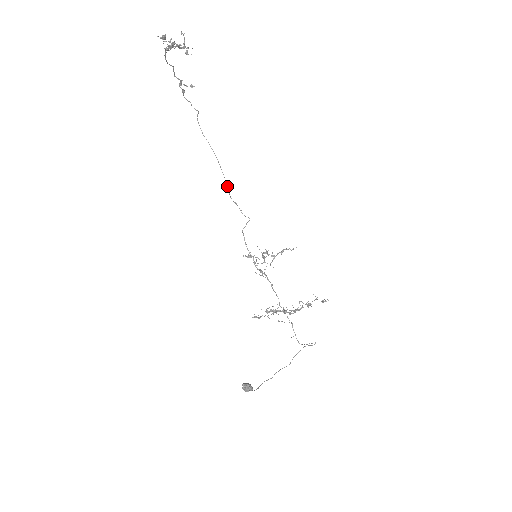
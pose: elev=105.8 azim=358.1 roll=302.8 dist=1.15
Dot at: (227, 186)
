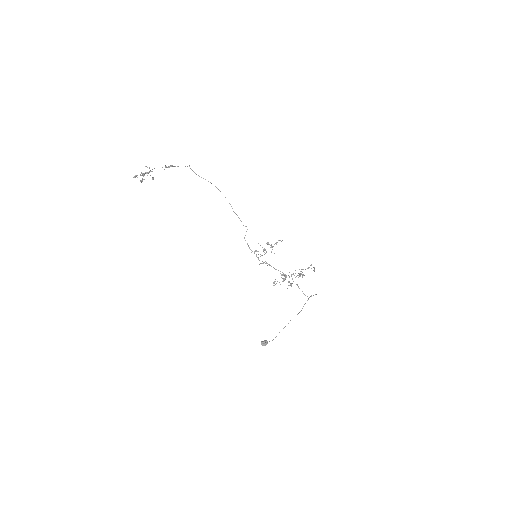
Dot at: (229, 203)
